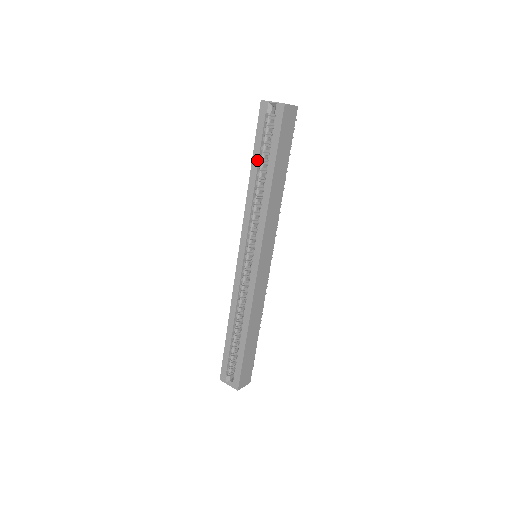
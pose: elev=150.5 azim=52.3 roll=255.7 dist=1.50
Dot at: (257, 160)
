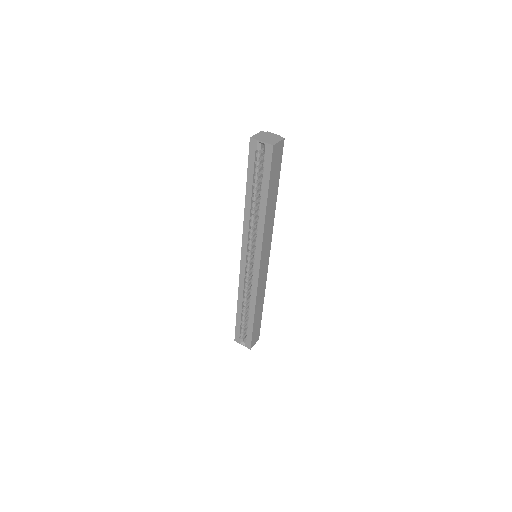
Dot at: (251, 188)
